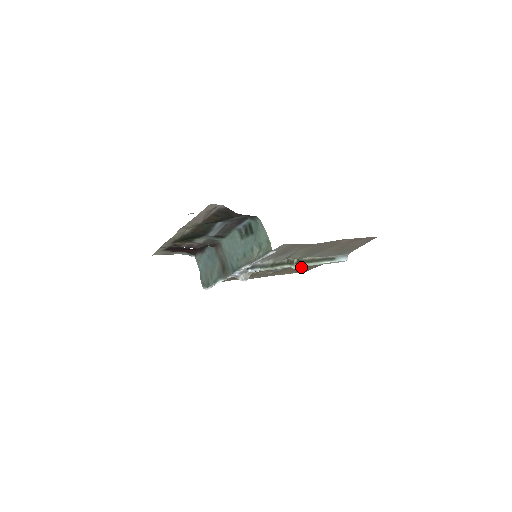
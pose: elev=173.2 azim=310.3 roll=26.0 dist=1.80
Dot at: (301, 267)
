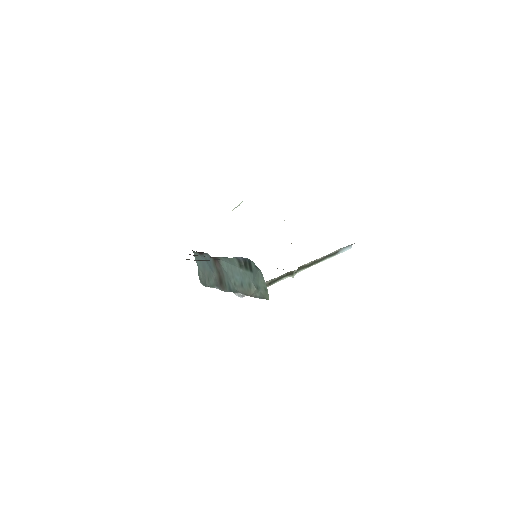
Dot at: occluded
